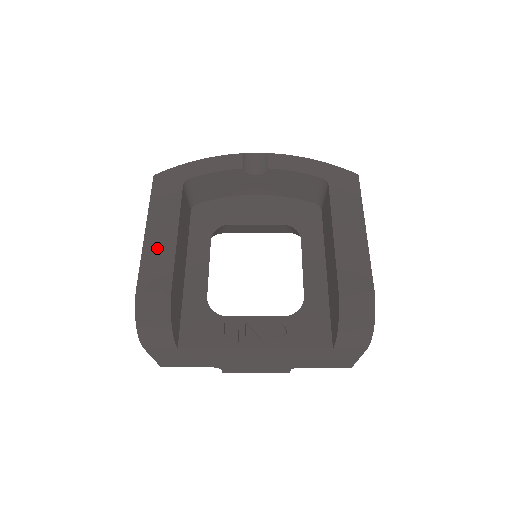
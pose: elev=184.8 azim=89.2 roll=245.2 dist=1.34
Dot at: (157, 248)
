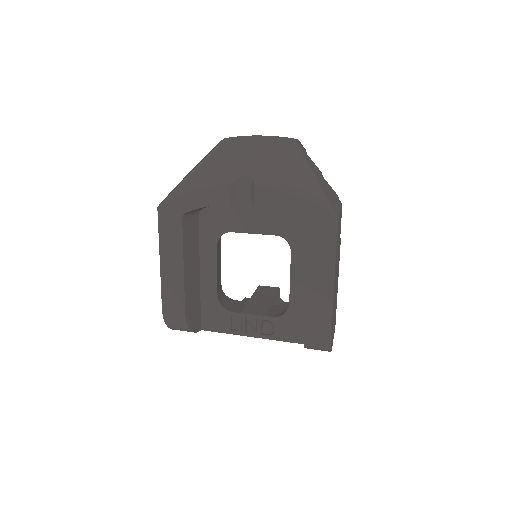
Dot at: (171, 279)
